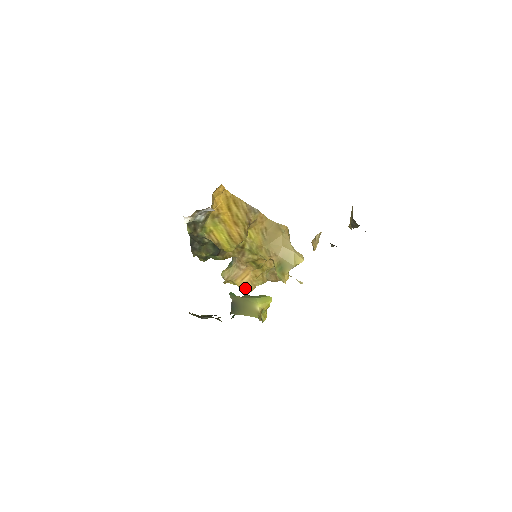
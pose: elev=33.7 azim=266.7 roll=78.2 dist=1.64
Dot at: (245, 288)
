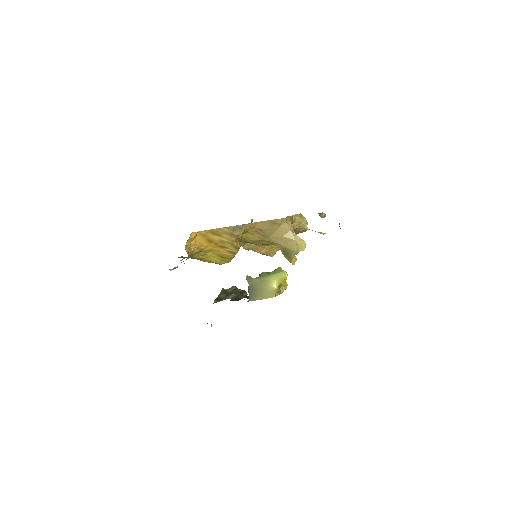
Dot at: (266, 255)
